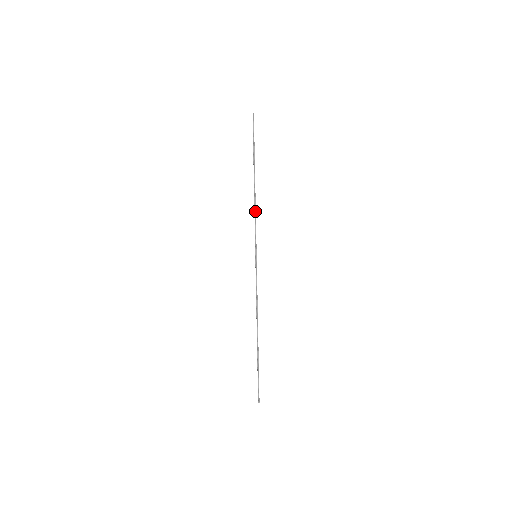
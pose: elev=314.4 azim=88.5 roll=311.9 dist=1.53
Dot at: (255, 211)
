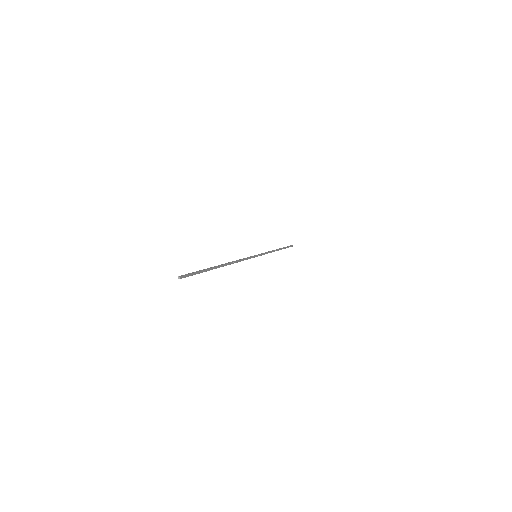
Dot at: (270, 251)
